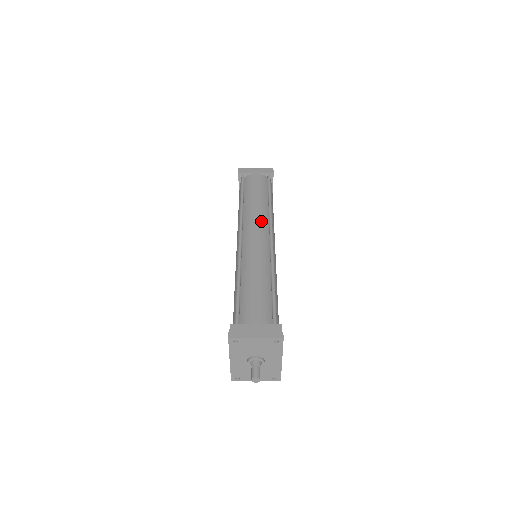
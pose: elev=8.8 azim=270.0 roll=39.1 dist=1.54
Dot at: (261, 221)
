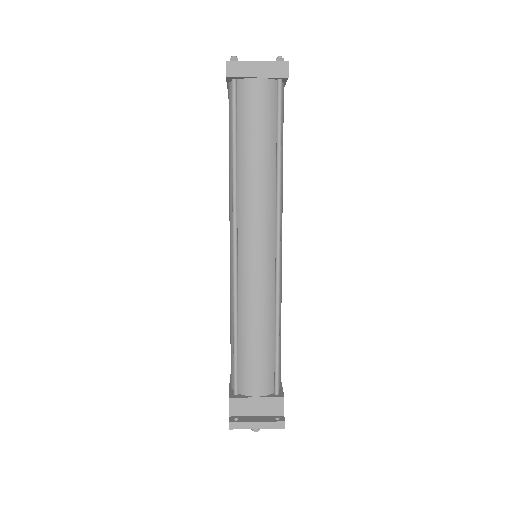
Dot at: (264, 215)
